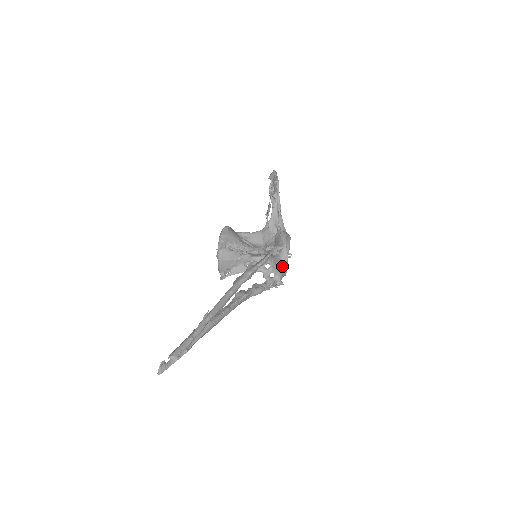
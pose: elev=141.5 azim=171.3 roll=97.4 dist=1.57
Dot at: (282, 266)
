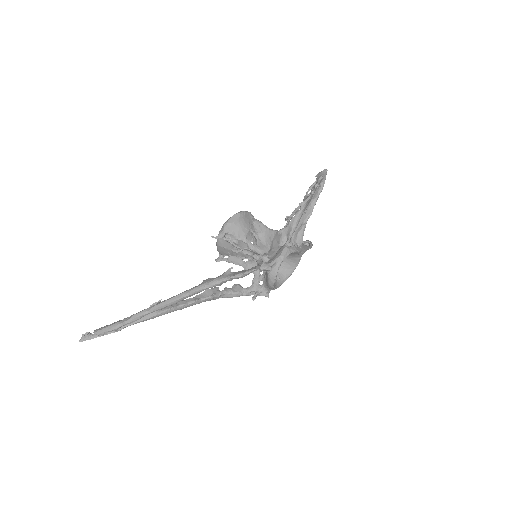
Dot at: (268, 283)
